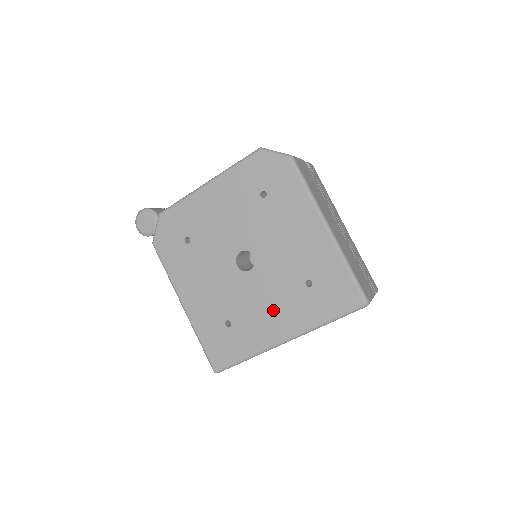
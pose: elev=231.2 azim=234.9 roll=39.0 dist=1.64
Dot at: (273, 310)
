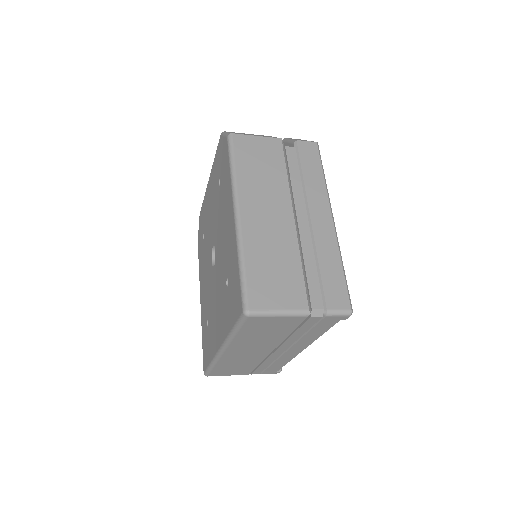
Dot at: (217, 312)
